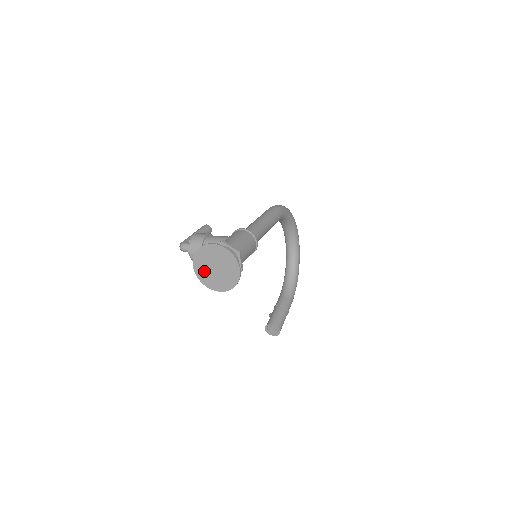
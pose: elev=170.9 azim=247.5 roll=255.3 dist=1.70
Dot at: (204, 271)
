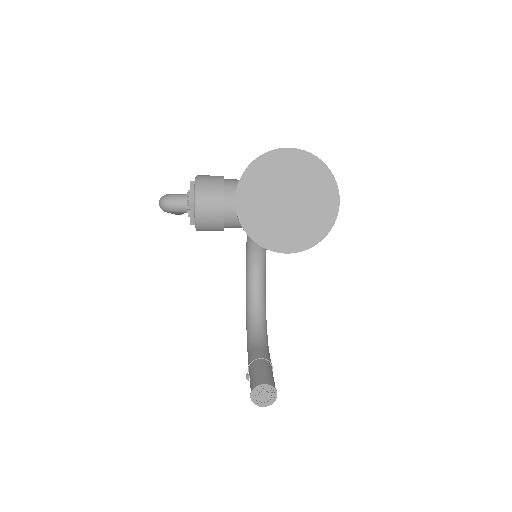
Dot at: (259, 209)
